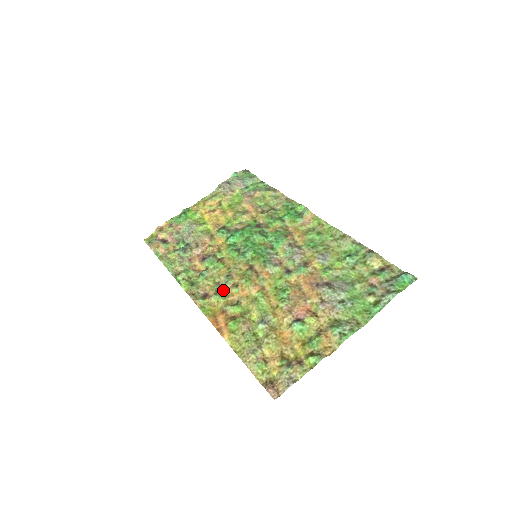
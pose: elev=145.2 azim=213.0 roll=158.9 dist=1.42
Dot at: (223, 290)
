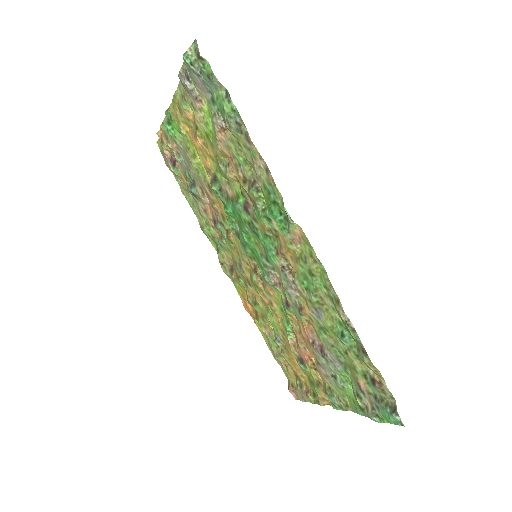
Dot at: (242, 277)
